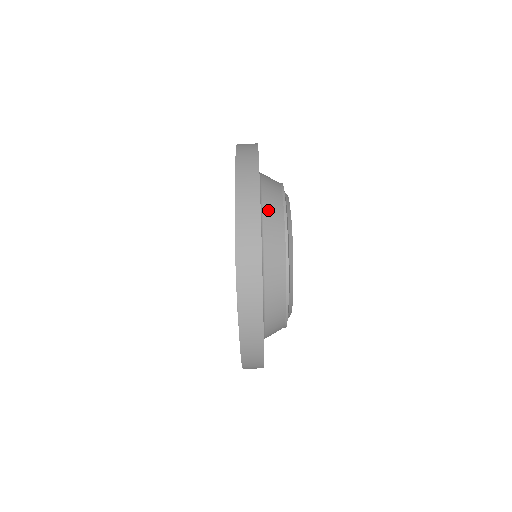
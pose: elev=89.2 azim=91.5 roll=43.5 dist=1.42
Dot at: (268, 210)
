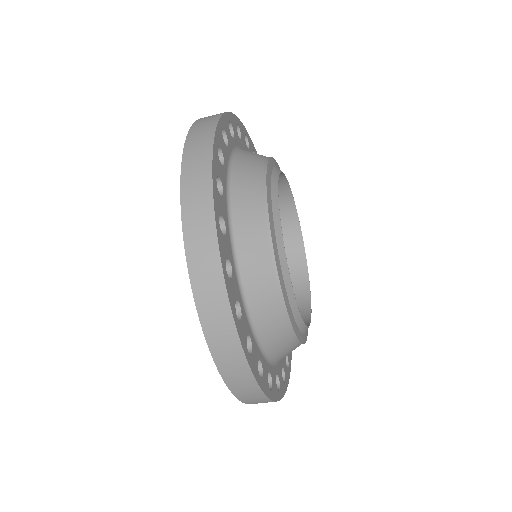
Dot at: occluded
